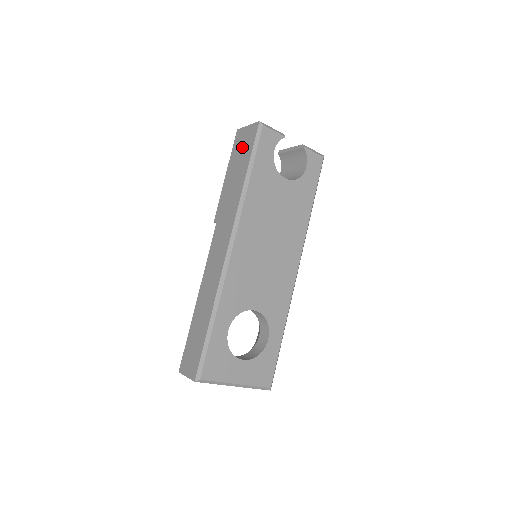
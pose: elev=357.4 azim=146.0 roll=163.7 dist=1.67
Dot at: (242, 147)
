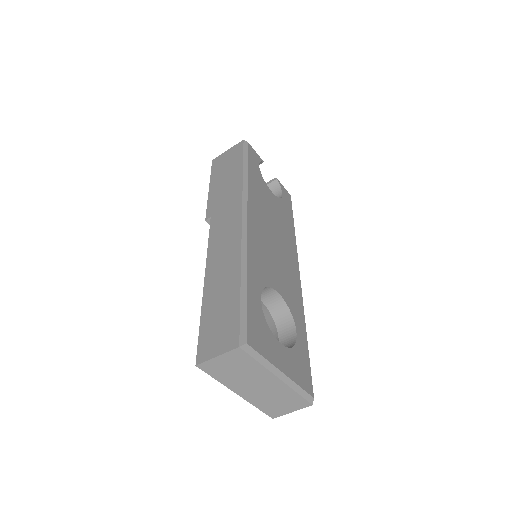
Dot at: (227, 162)
